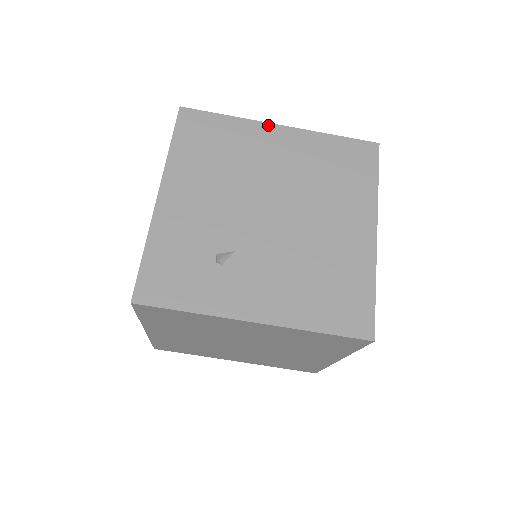
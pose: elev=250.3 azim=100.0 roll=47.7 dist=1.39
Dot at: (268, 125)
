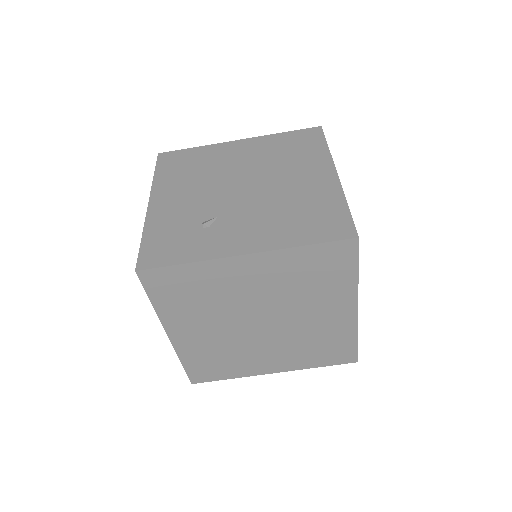
Dot at: (228, 143)
